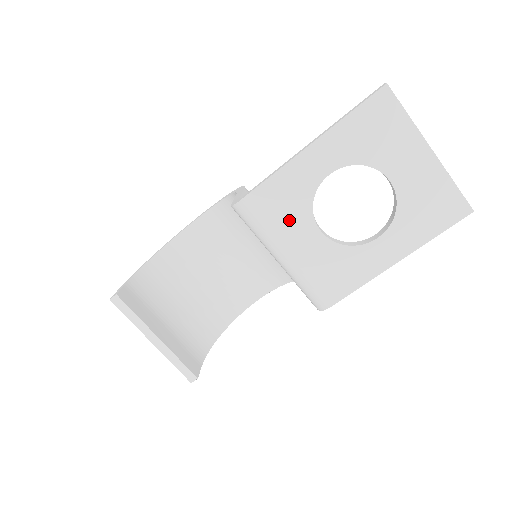
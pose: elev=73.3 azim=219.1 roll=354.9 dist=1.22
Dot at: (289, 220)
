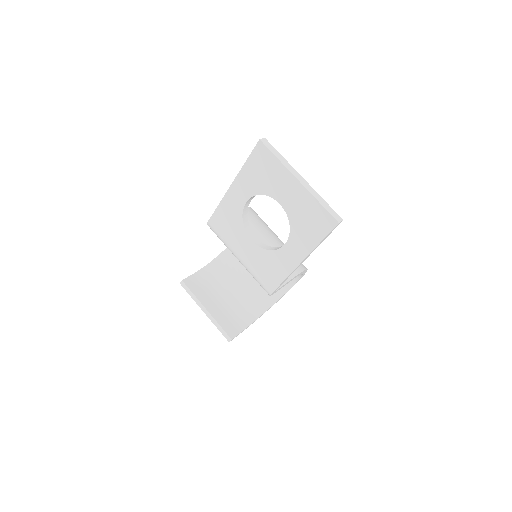
Dot at: (234, 234)
